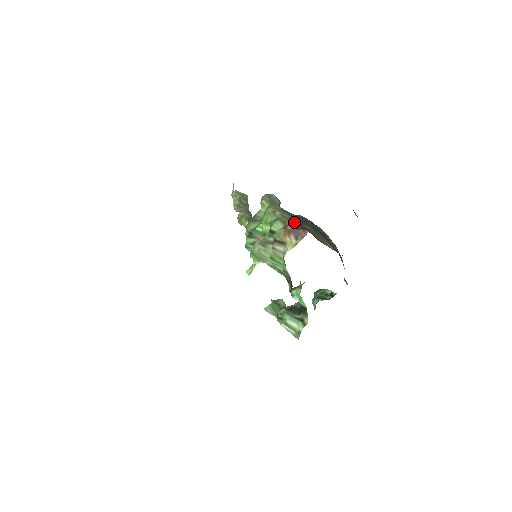
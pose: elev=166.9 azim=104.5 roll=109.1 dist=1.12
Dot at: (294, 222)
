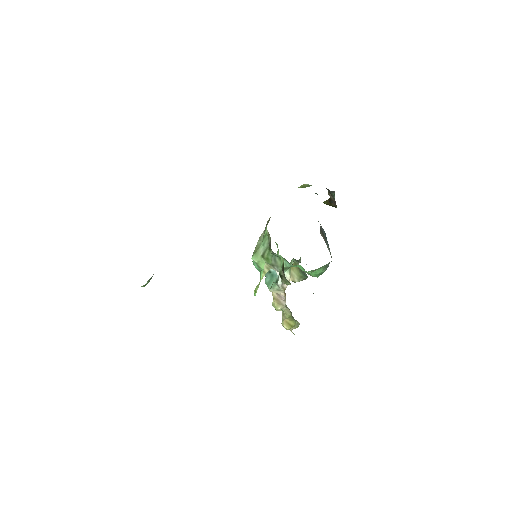
Dot at: occluded
